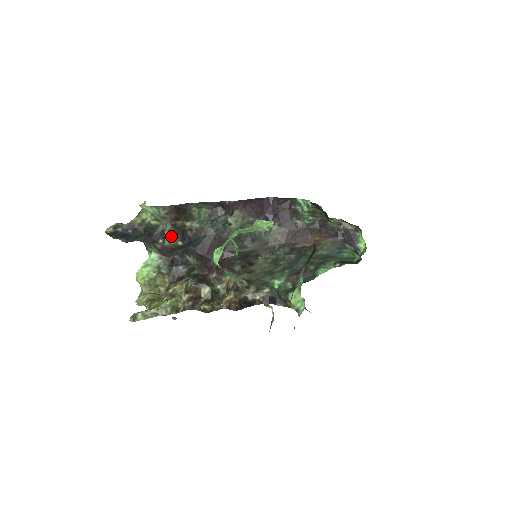
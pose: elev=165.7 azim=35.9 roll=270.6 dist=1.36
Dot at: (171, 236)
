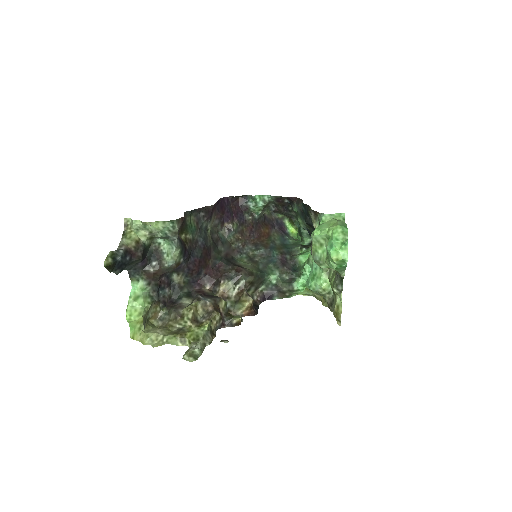
Dot at: (178, 253)
